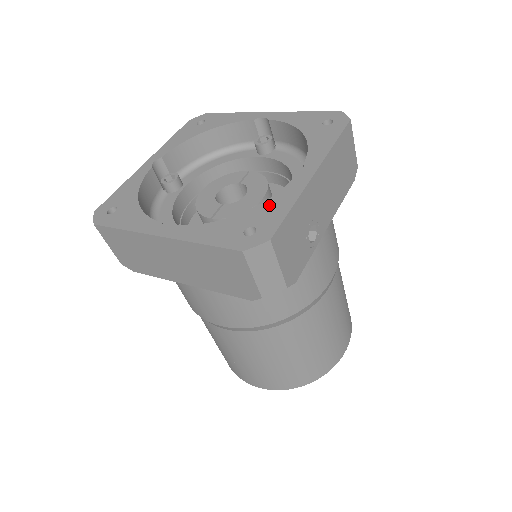
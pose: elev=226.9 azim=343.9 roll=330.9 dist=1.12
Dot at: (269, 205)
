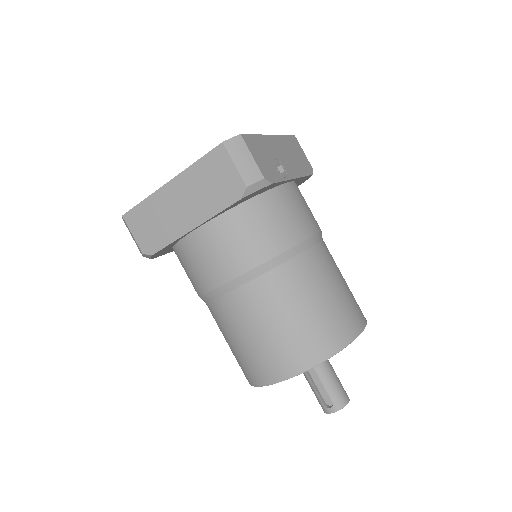
Dot at: occluded
